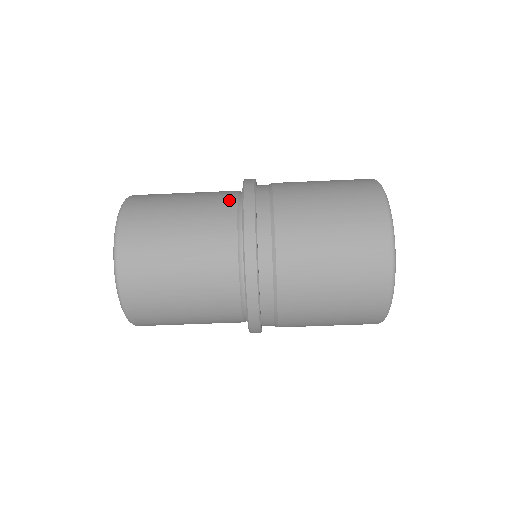
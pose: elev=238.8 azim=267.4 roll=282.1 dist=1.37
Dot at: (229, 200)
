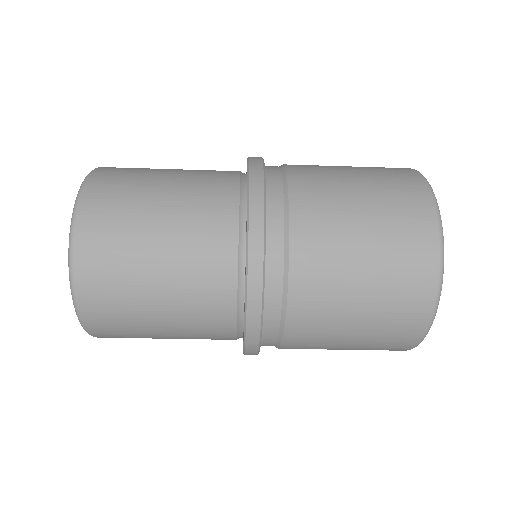
Dot at: (226, 243)
